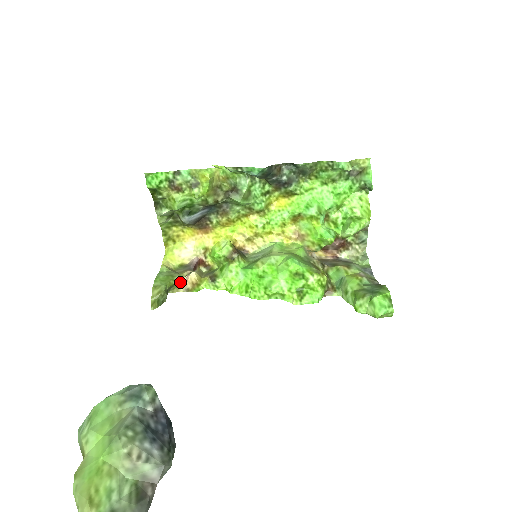
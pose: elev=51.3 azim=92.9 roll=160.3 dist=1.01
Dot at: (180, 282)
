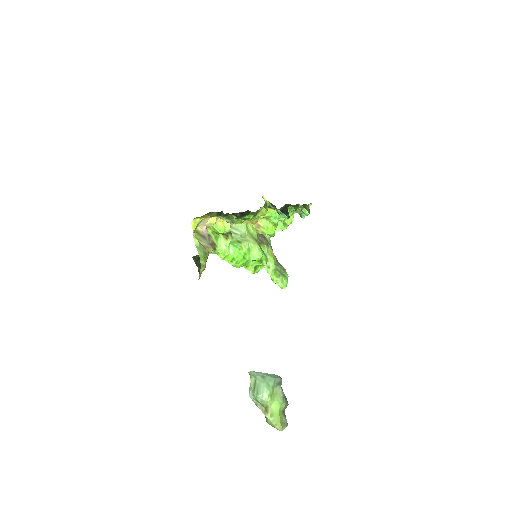
Dot at: occluded
